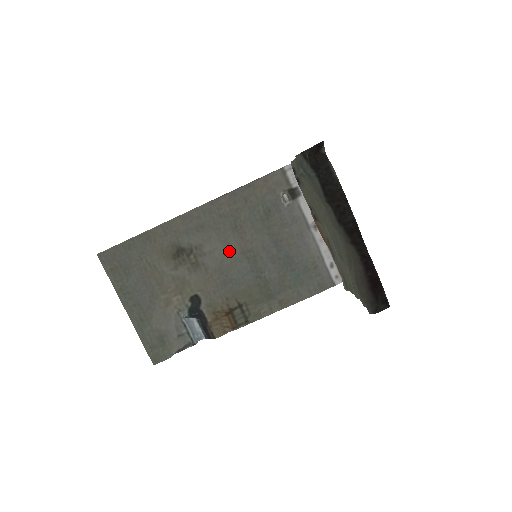
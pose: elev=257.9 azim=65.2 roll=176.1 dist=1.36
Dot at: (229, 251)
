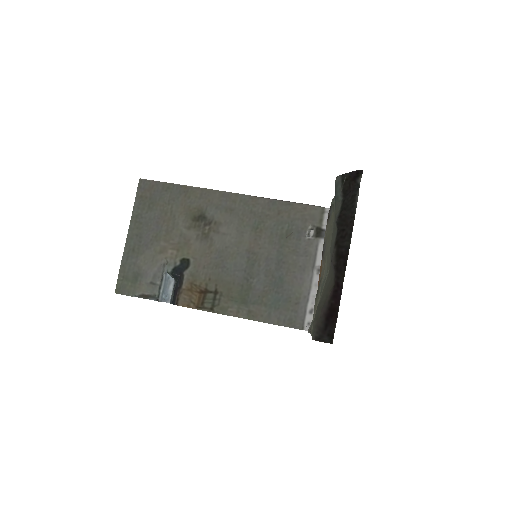
Dot at: (238, 243)
